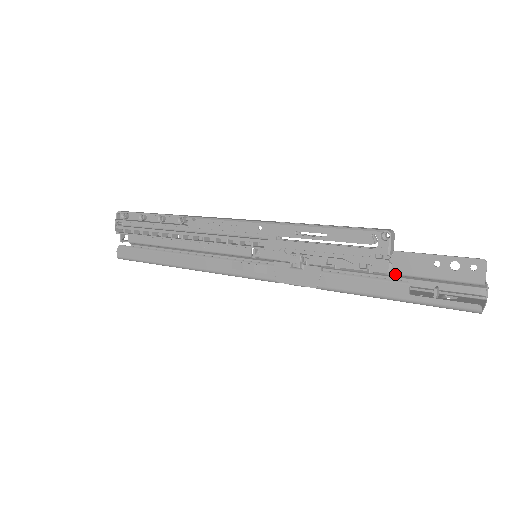
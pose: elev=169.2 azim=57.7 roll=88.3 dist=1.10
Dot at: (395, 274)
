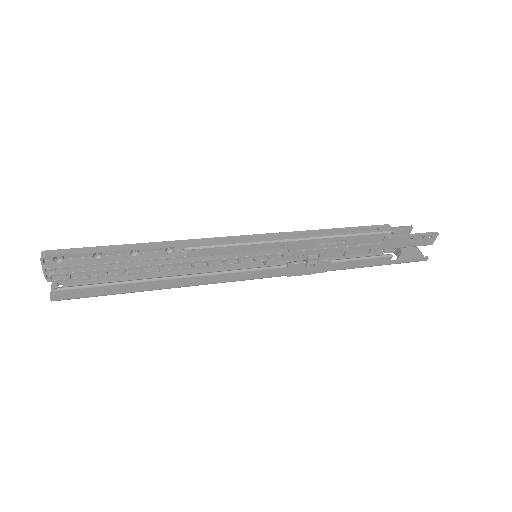
Dot at: occluded
